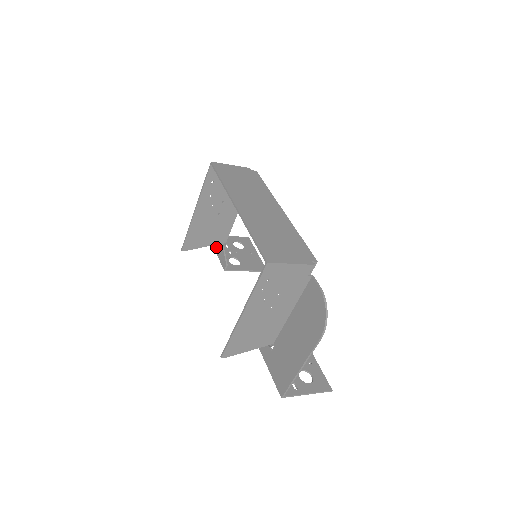
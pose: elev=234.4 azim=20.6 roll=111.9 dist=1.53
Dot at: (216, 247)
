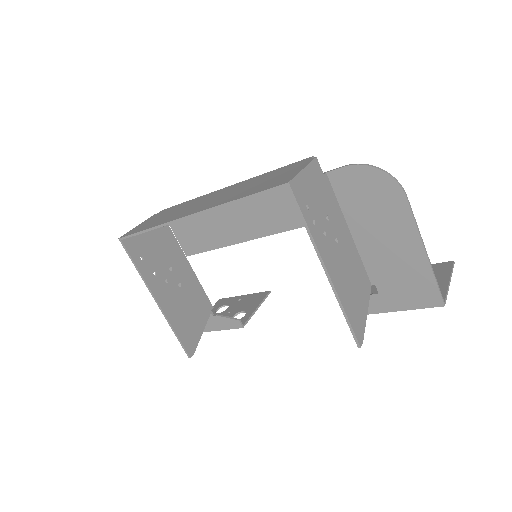
Dot at: (210, 327)
